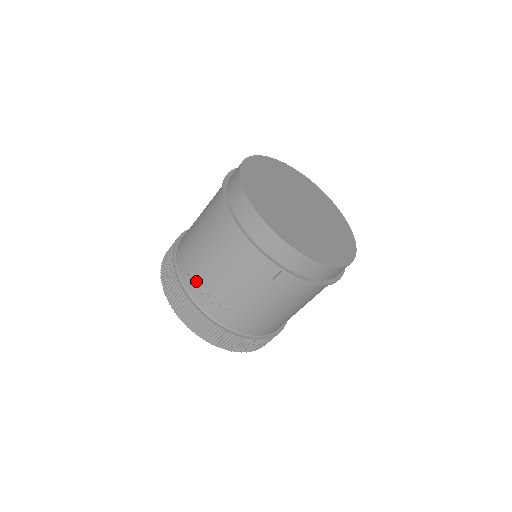
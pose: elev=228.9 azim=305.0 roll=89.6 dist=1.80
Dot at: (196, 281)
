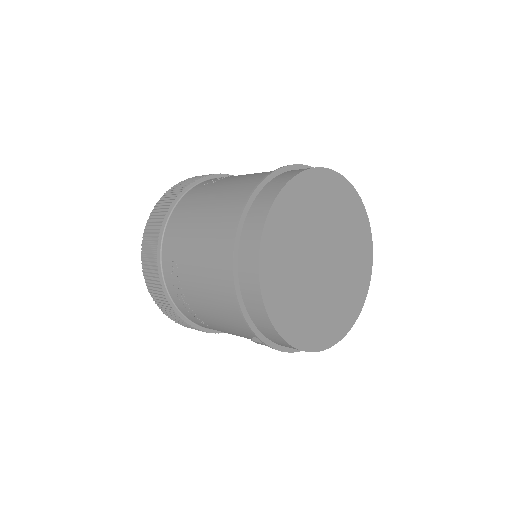
Dot at: (175, 281)
